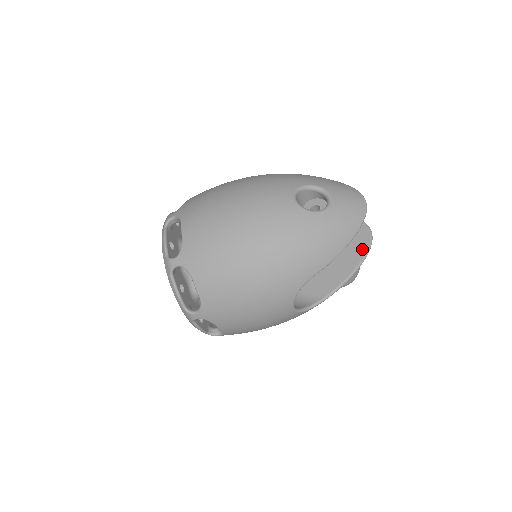
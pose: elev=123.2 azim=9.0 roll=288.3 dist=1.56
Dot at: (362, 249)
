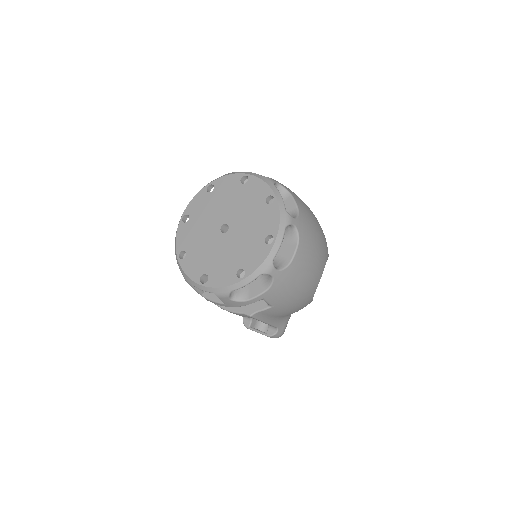
Dot at: occluded
